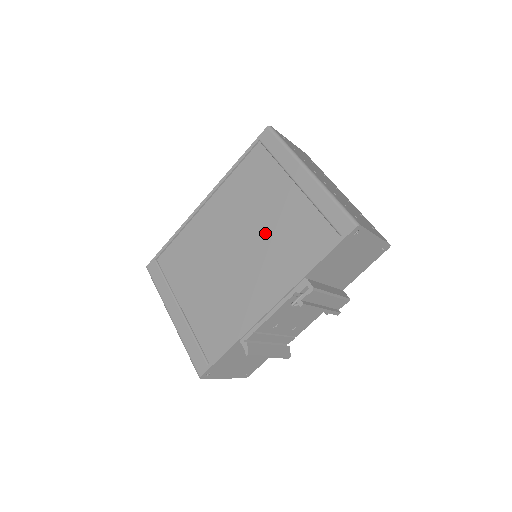
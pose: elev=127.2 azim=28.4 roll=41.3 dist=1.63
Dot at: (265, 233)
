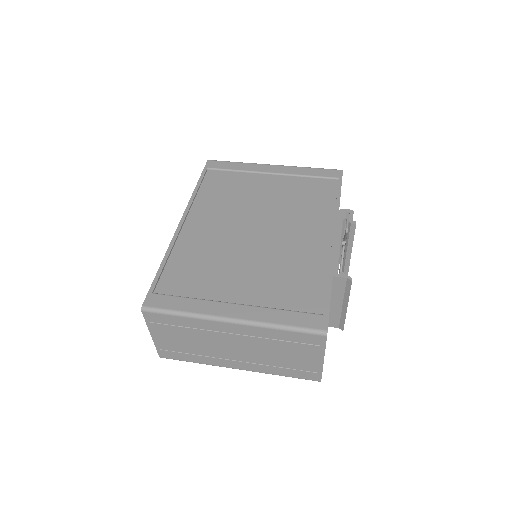
Dot at: (275, 207)
